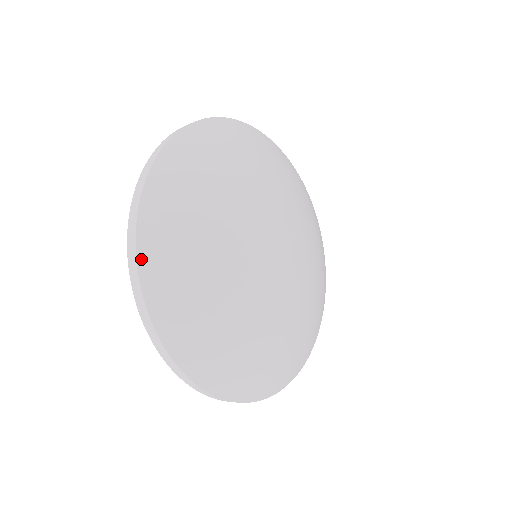
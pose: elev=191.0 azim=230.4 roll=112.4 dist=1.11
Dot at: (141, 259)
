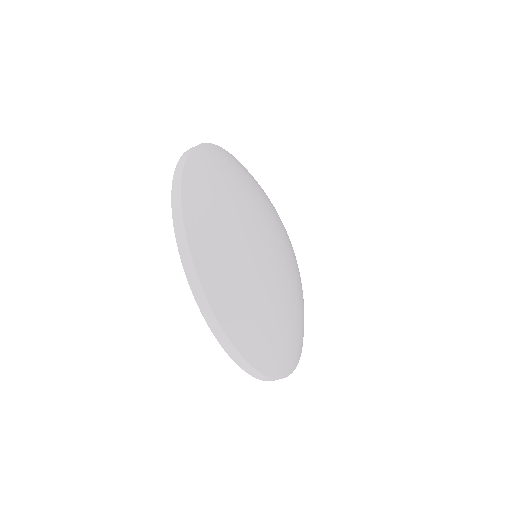
Dot at: (218, 147)
